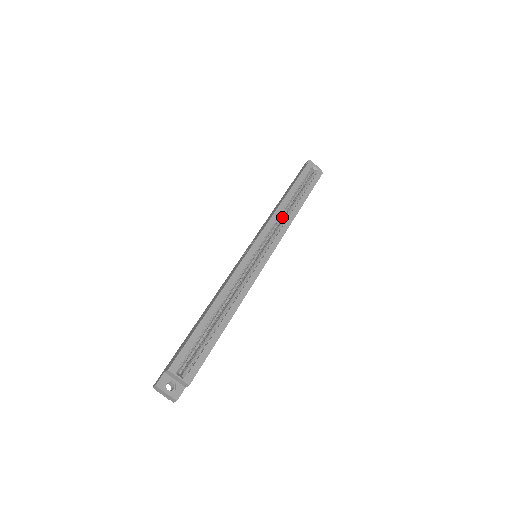
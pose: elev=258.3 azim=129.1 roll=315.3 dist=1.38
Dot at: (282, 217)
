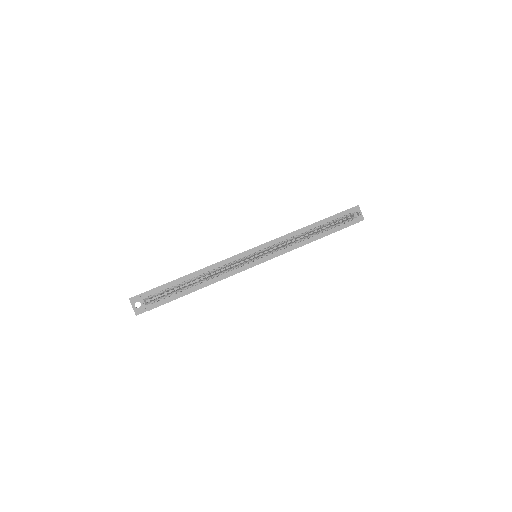
Dot at: occluded
